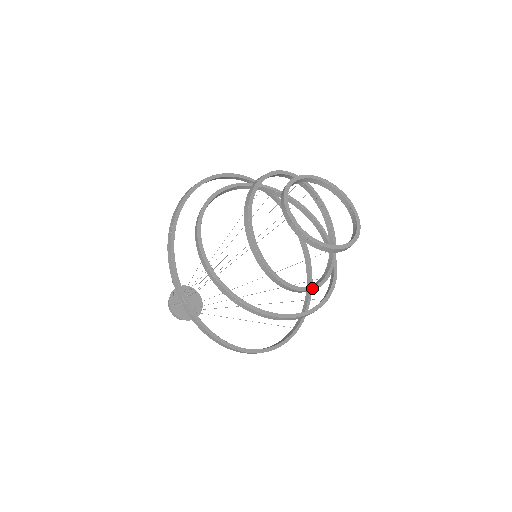
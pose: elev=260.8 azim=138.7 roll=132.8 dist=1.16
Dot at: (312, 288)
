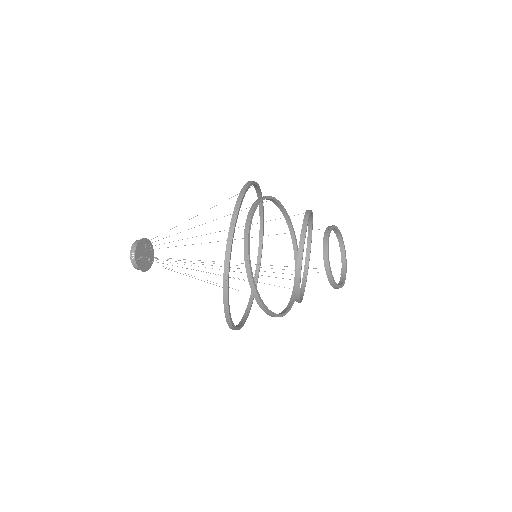
Dot at: (303, 295)
